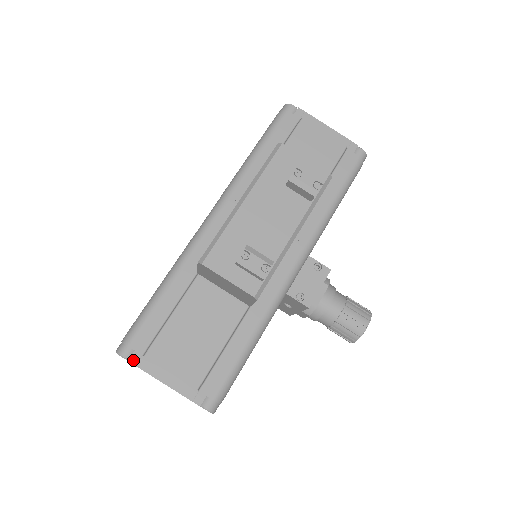
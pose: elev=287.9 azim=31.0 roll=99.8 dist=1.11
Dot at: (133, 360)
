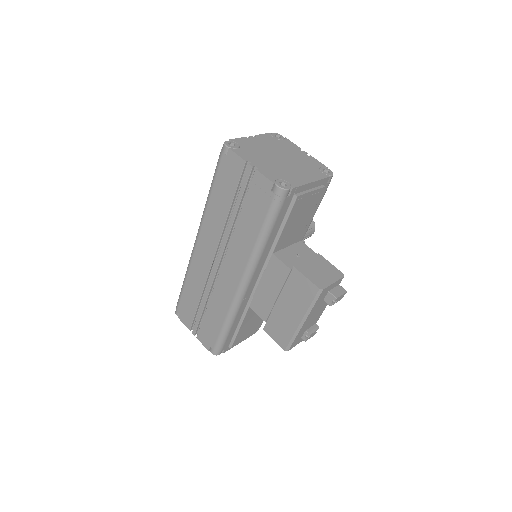
Dot at: occluded
